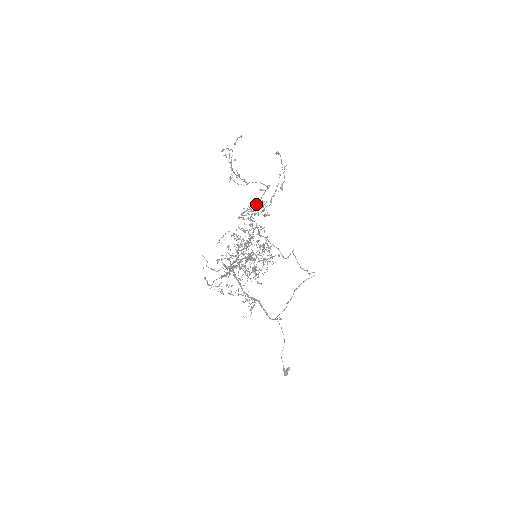
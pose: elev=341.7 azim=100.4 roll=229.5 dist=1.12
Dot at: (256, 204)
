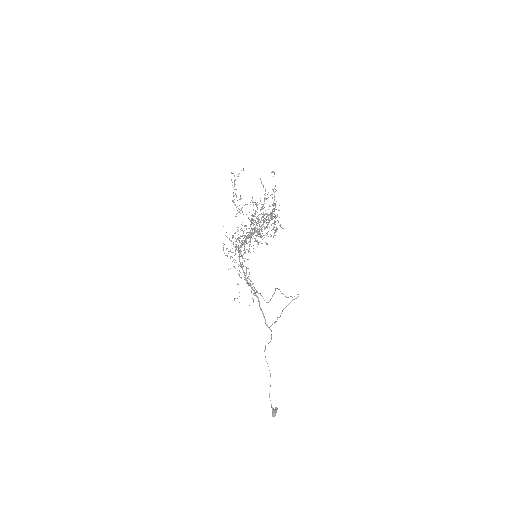
Dot at: occluded
